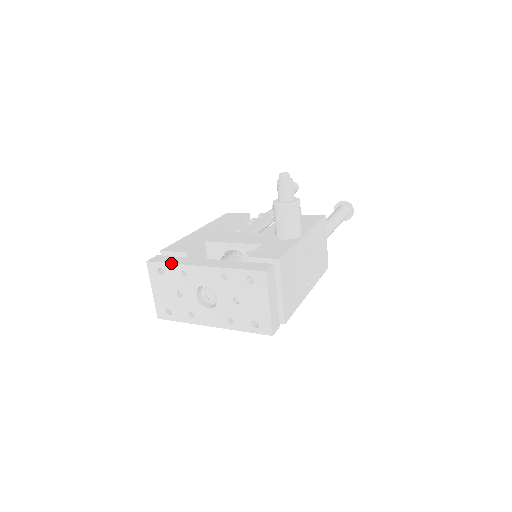
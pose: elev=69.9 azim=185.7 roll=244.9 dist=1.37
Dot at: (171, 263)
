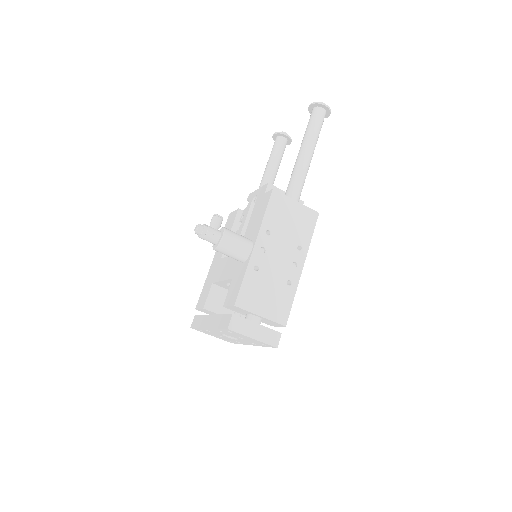
Dot at: (197, 328)
